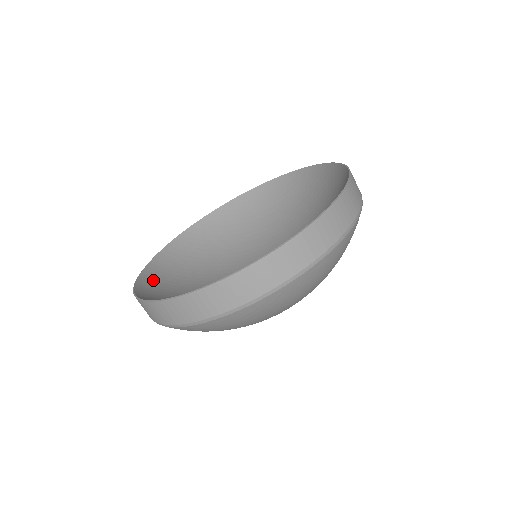
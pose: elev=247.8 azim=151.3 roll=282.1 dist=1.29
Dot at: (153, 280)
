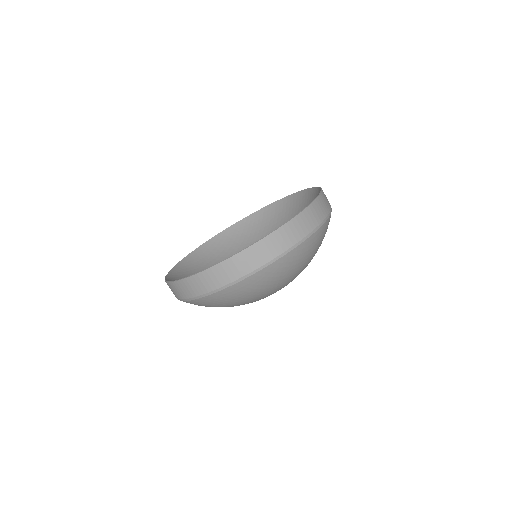
Dot at: occluded
